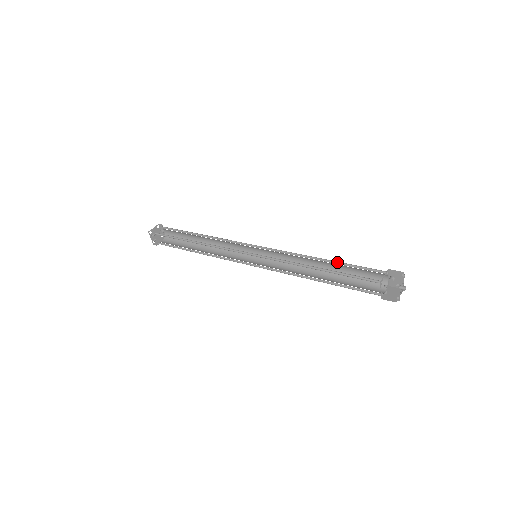
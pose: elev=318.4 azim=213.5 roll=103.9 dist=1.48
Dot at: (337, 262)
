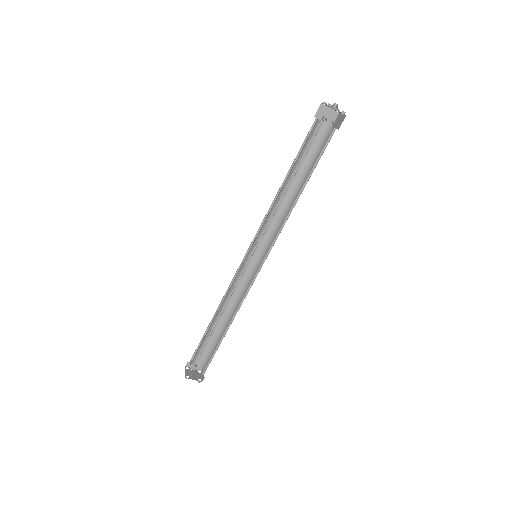
Dot at: (291, 168)
